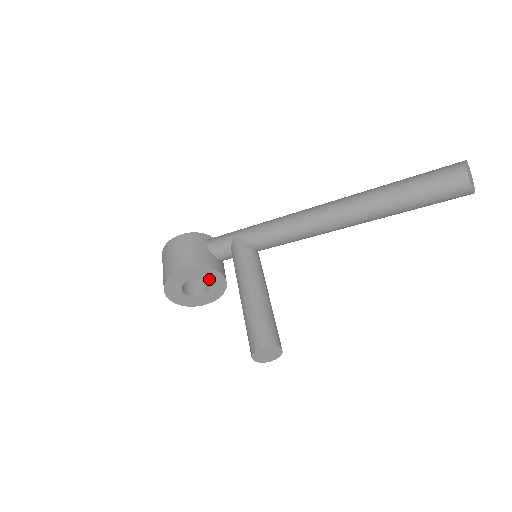
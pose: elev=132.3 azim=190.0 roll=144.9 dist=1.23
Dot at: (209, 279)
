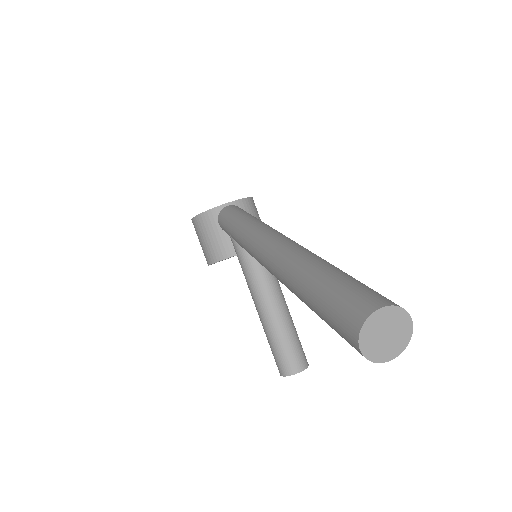
Dot at: occluded
